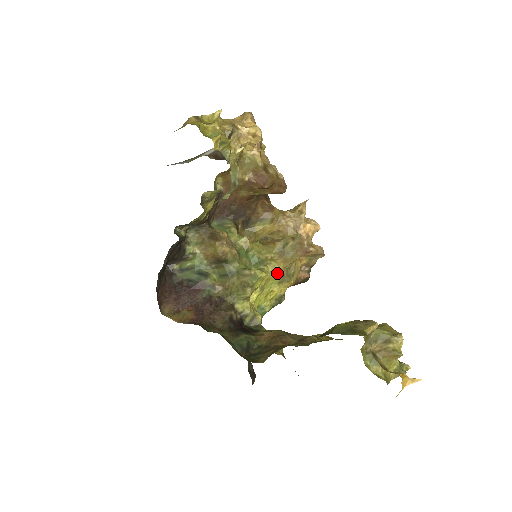
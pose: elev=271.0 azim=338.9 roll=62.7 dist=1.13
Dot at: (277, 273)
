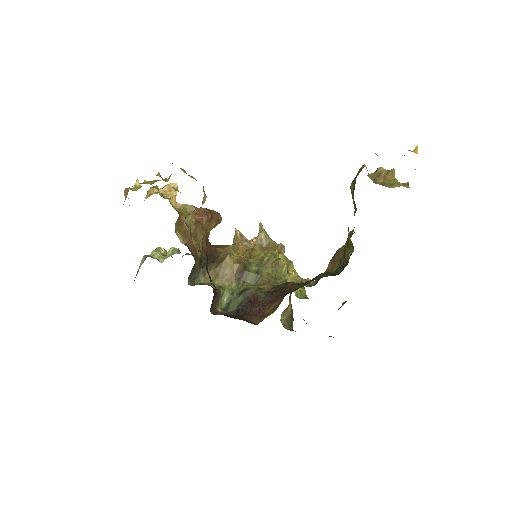
Dot at: (279, 256)
